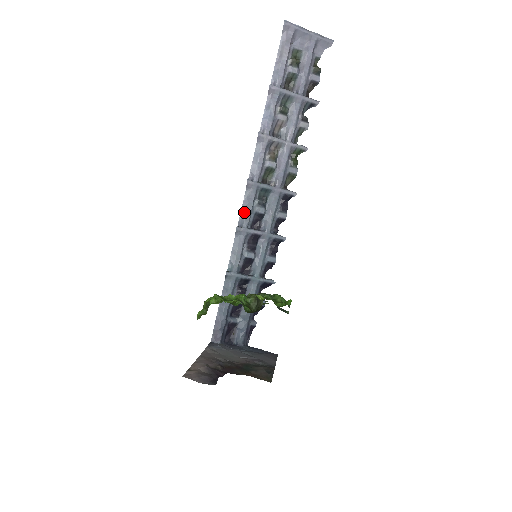
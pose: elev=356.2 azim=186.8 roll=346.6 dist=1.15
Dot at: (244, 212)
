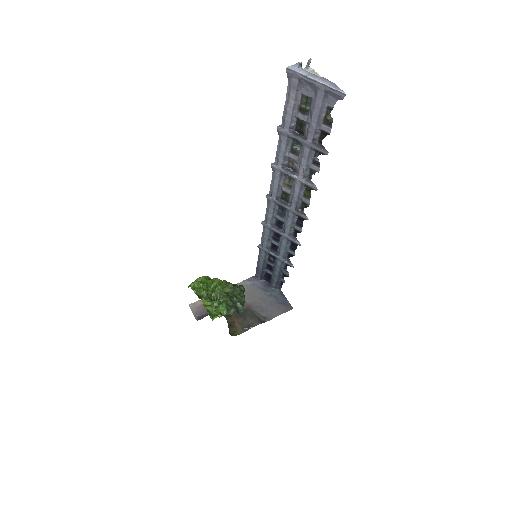
Dot at: (267, 214)
